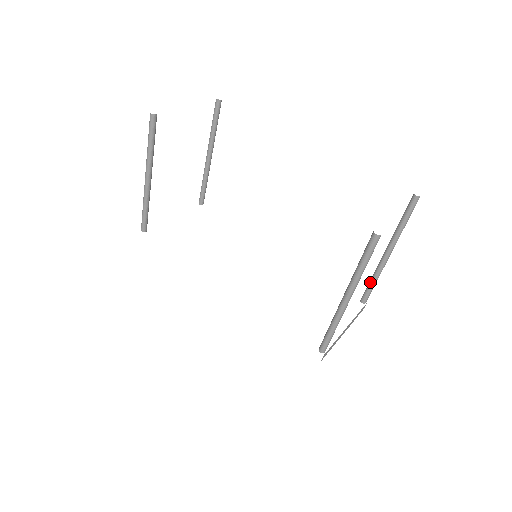
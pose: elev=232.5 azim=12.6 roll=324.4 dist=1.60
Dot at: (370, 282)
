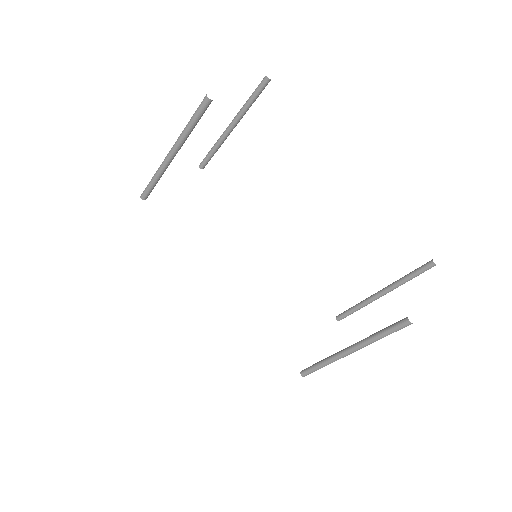
Dot at: (353, 308)
